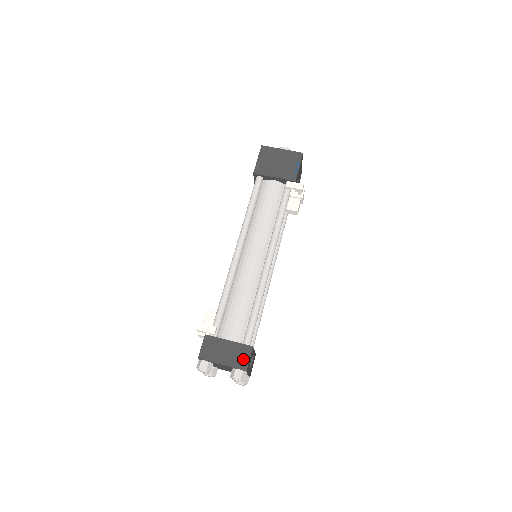
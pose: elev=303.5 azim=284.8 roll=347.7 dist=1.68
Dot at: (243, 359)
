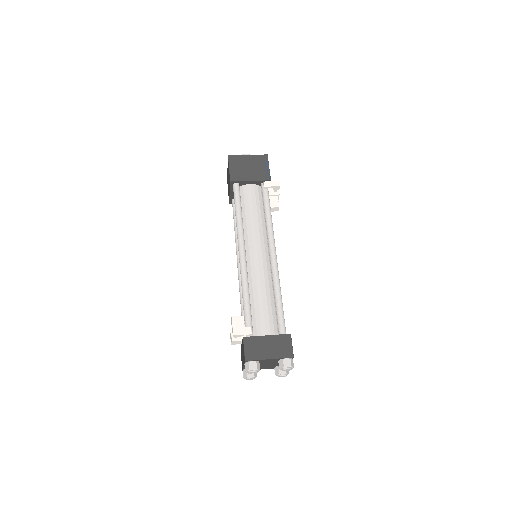
Dot at: (287, 348)
